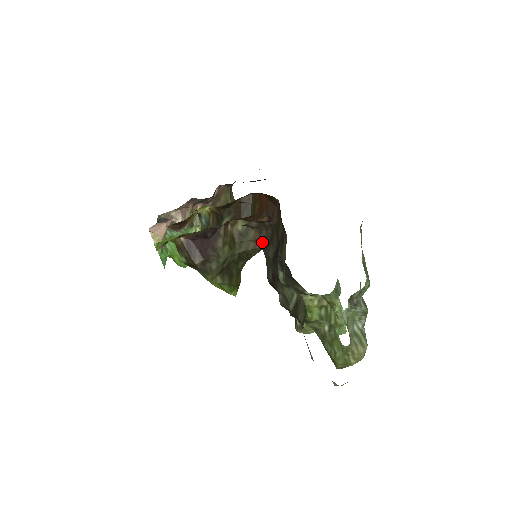
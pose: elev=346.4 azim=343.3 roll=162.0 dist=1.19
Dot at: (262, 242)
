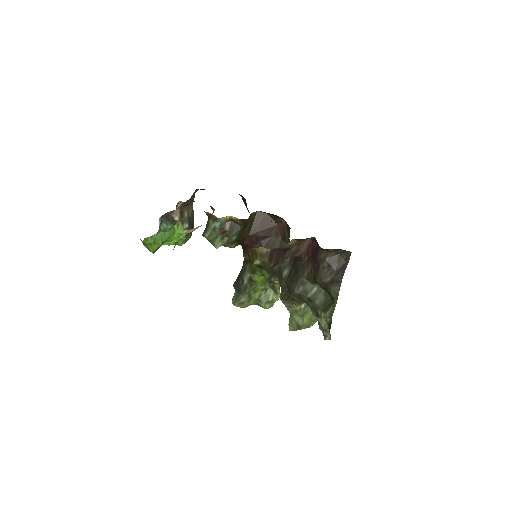
Dot at: (328, 259)
